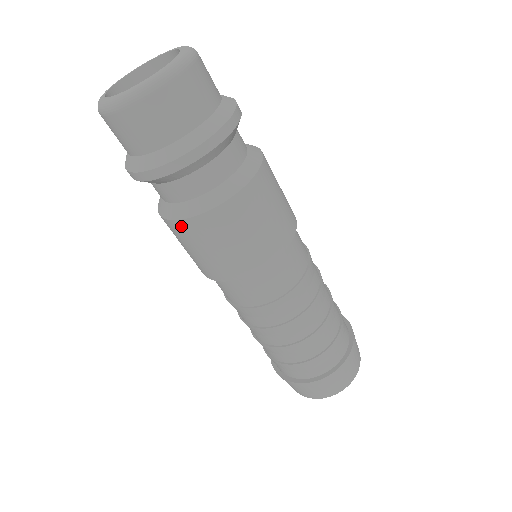
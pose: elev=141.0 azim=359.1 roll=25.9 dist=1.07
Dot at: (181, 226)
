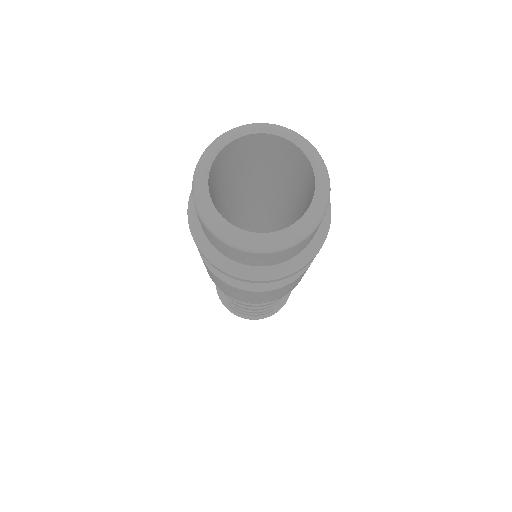
Dot at: (245, 292)
